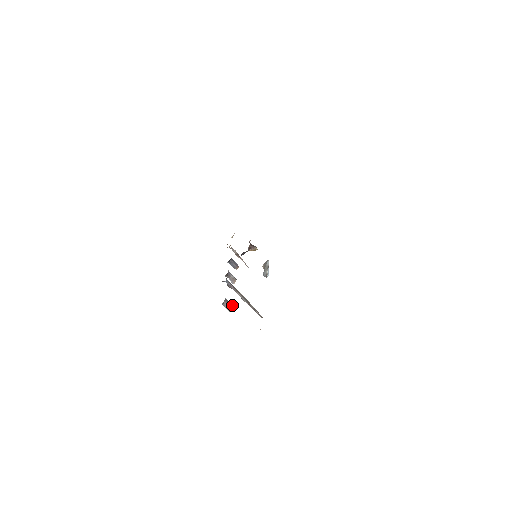
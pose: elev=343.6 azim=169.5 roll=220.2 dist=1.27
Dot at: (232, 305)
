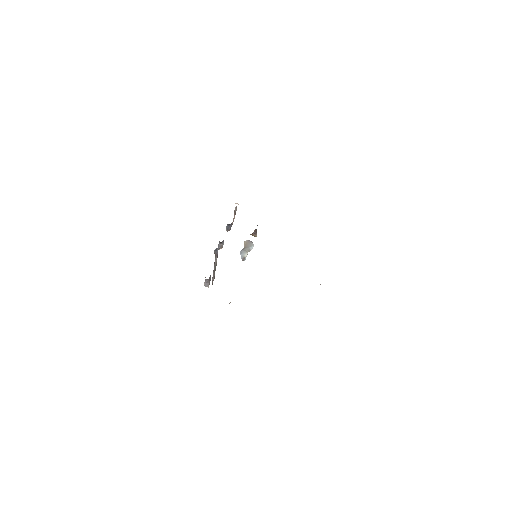
Dot at: occluded
